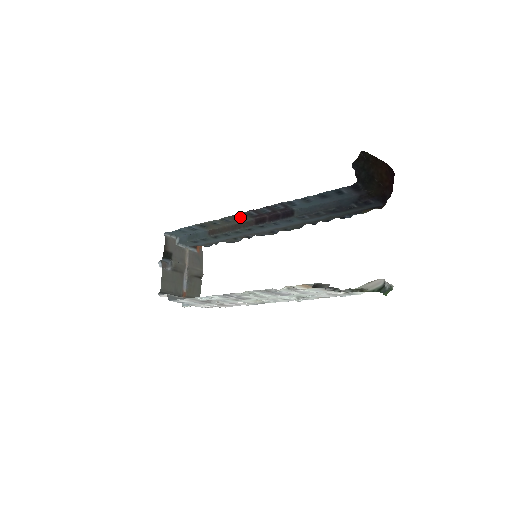
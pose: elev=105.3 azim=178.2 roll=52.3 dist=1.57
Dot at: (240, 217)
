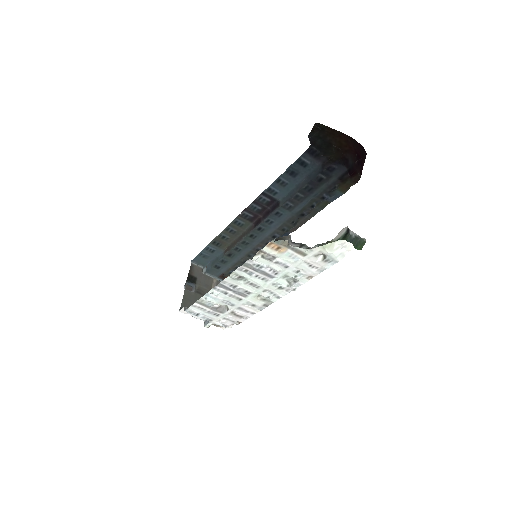
Dot at: (240, 223)
